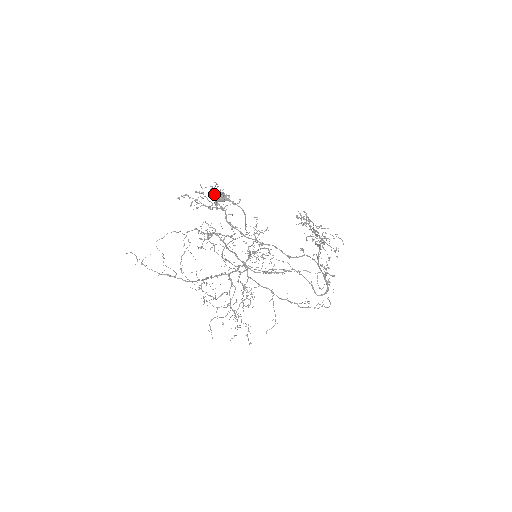
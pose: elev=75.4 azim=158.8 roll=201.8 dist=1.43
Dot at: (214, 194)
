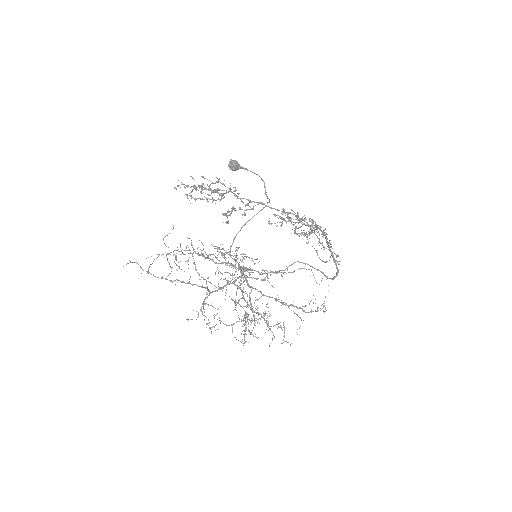
Dot at: occluded
